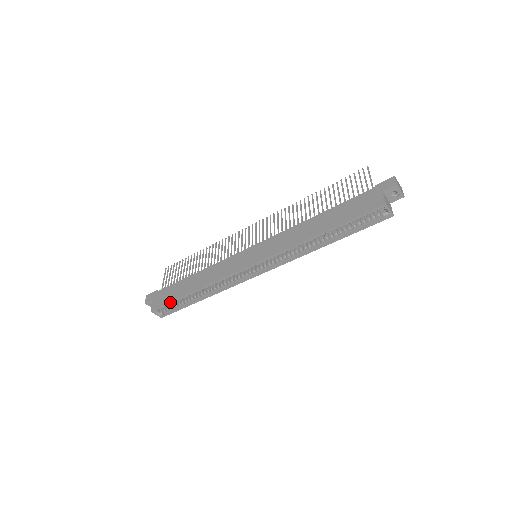
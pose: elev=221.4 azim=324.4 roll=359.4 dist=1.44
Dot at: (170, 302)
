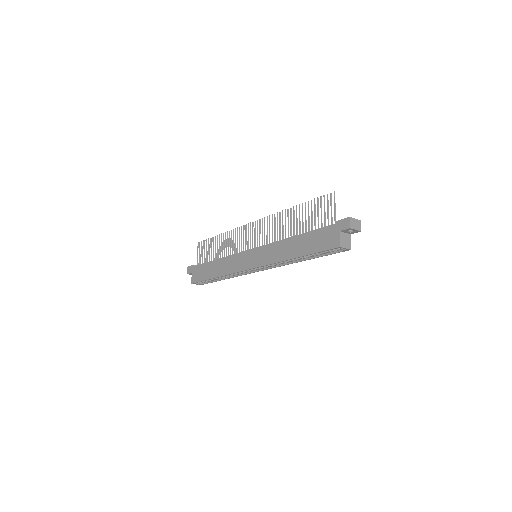
Dot at: occluded
